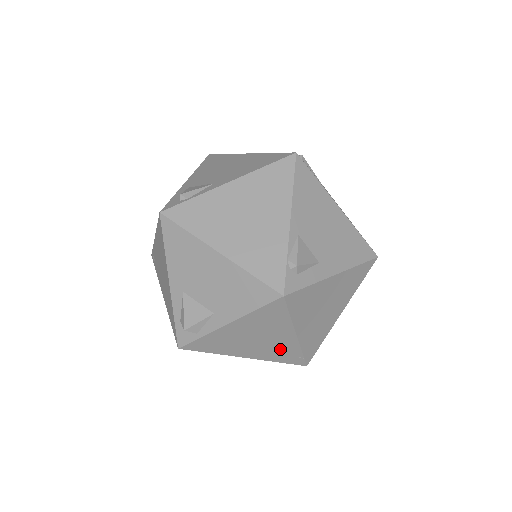
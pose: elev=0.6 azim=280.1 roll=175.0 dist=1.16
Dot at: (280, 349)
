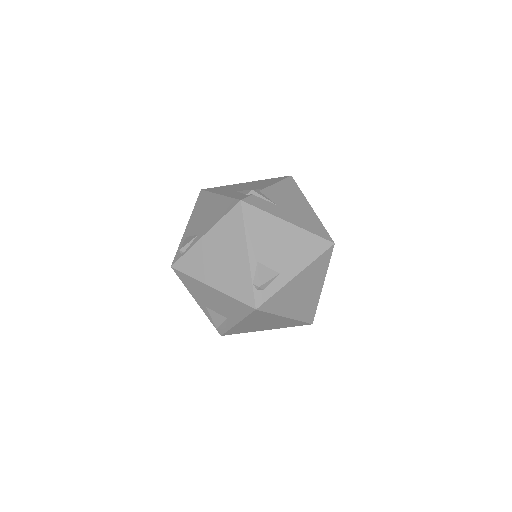
Dot at: (284, 323)
